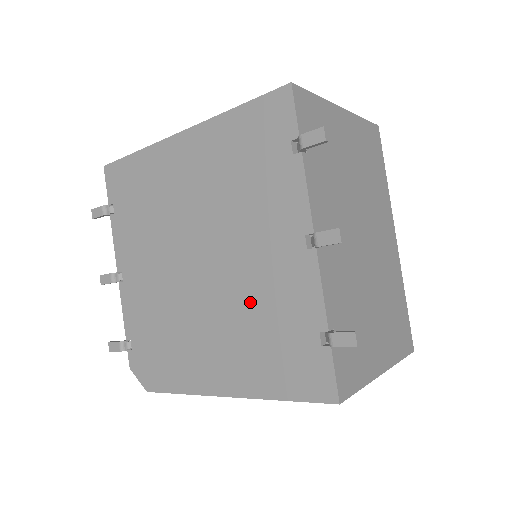
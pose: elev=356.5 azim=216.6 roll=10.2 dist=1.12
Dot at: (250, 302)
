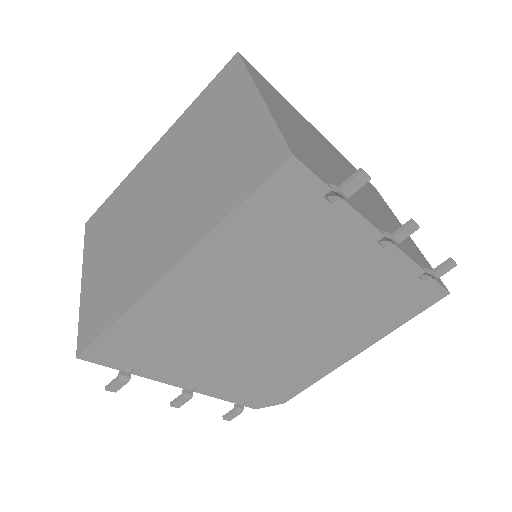
Dot at: (348, 306)
